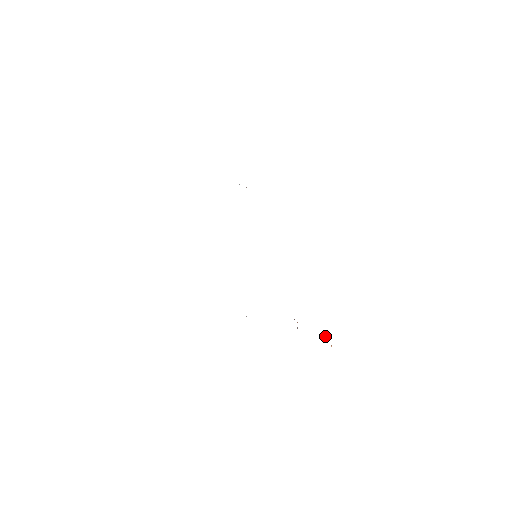
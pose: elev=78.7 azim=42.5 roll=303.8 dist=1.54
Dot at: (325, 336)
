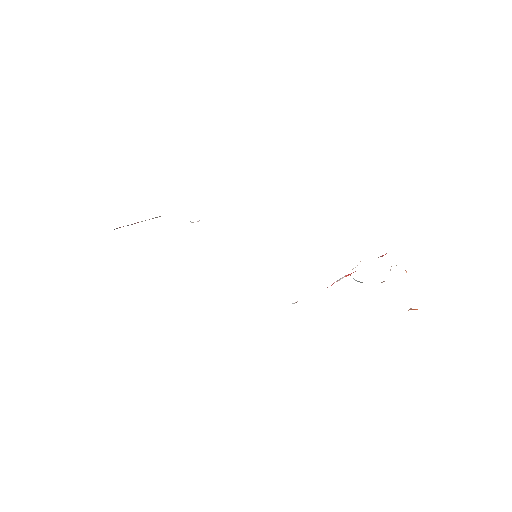
Dot at: occluded
